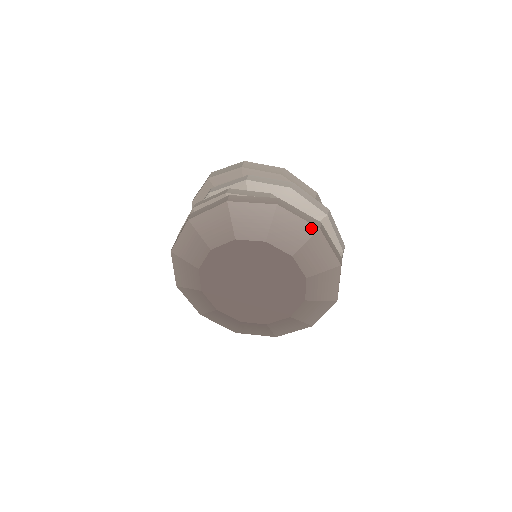
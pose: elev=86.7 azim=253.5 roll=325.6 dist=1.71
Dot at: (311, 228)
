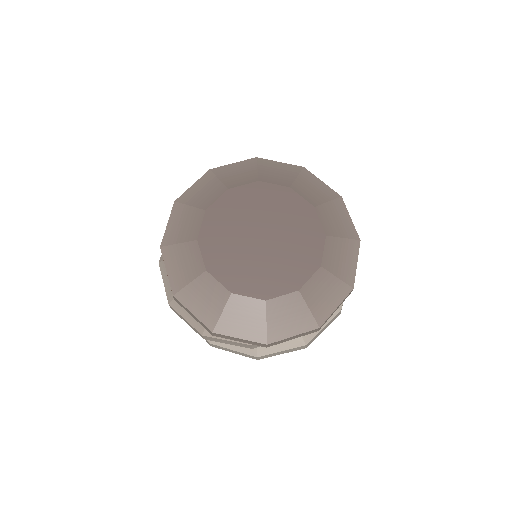
Dot at: (333, 193)
